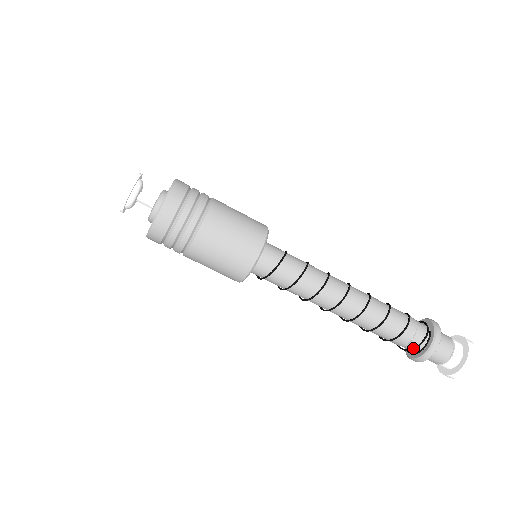
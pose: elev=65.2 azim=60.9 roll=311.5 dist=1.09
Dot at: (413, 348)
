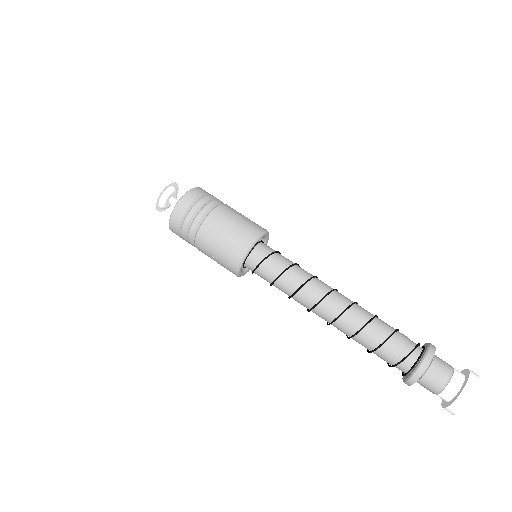
Dot at: (414, 347)
